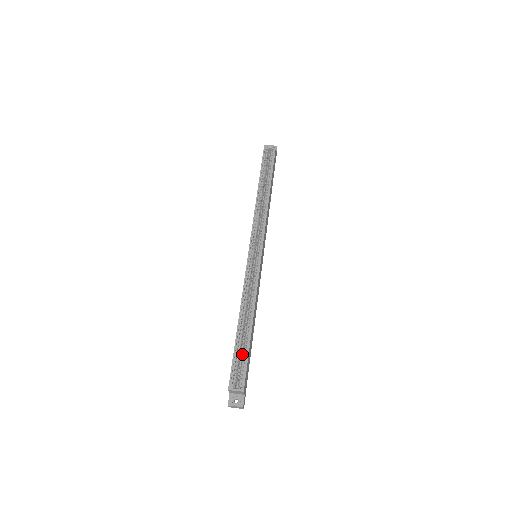
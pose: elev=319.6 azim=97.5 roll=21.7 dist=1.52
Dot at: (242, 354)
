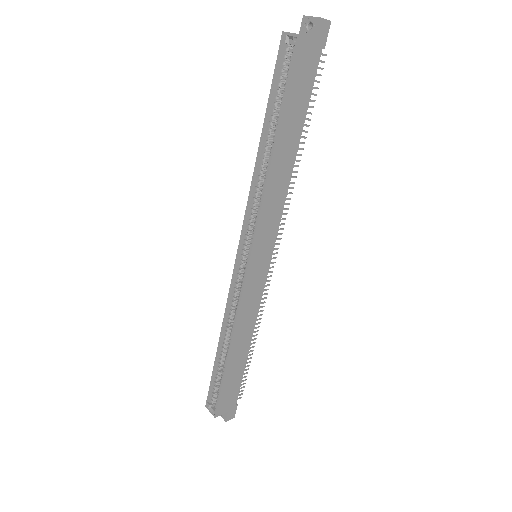
Dot at: (221, 378)
